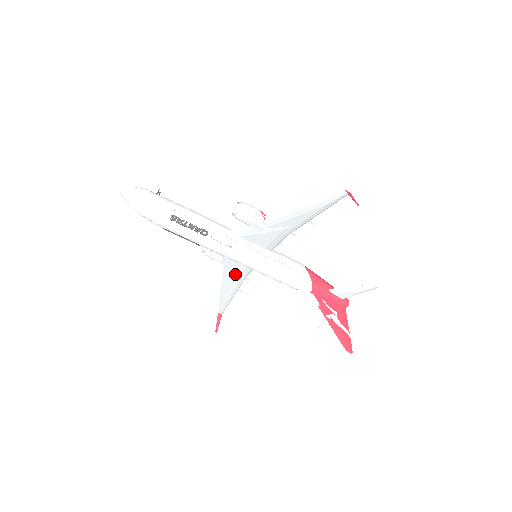
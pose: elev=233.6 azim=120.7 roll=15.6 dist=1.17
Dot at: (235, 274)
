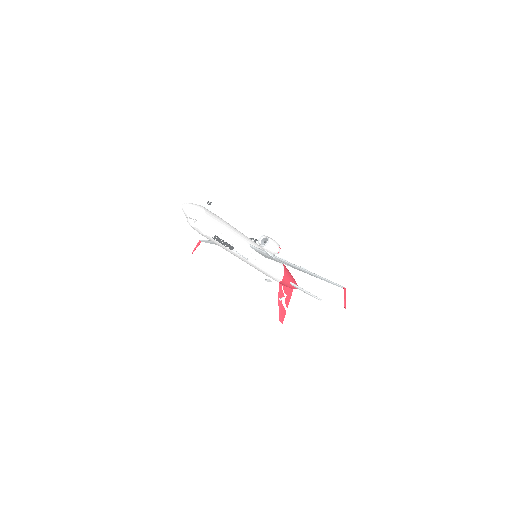
Dot at: occluded
